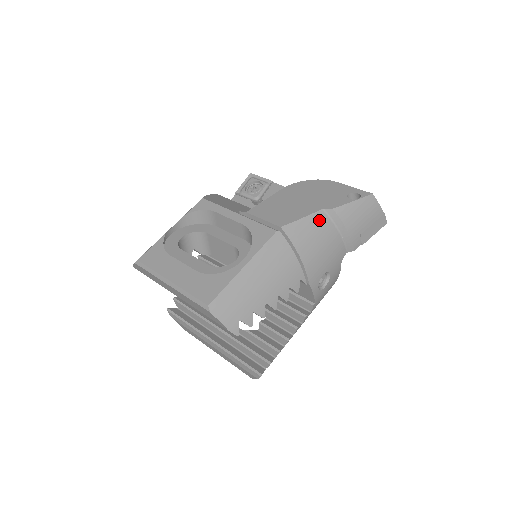
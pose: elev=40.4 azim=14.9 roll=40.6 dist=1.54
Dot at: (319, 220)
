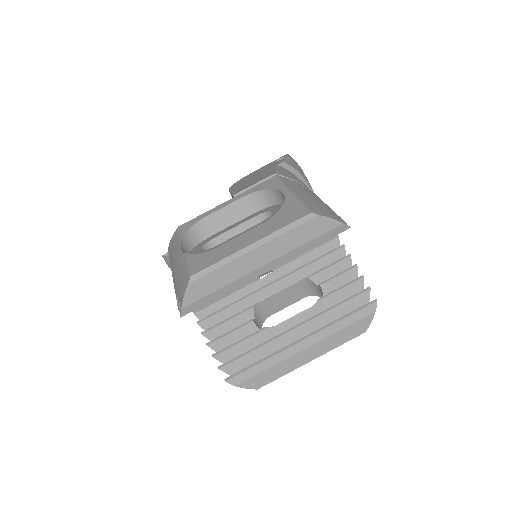
Dot at: (284, 170)
